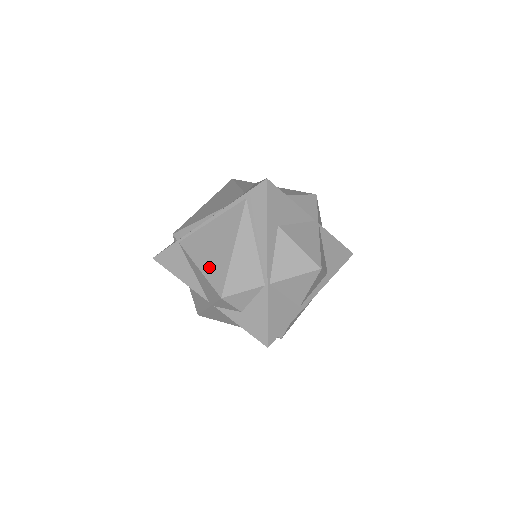
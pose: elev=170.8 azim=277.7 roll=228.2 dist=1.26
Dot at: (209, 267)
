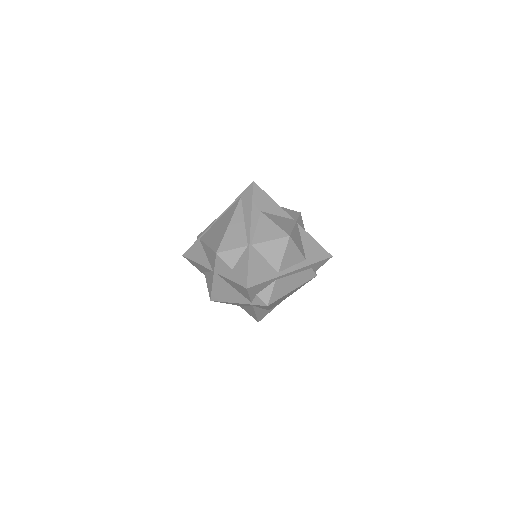
Dot at: (213, 241)
